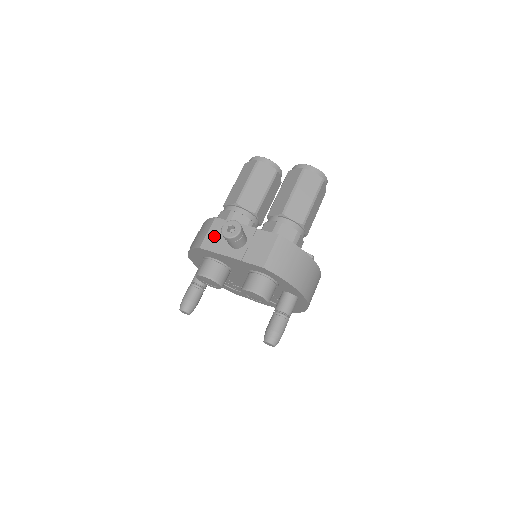
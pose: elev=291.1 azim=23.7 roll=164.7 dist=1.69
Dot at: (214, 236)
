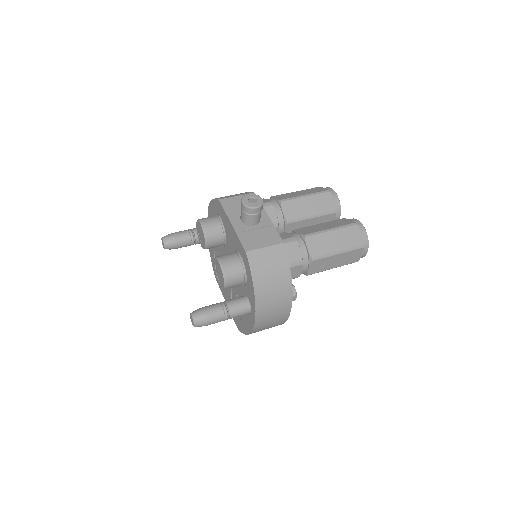
Dot at: (238, 202)
